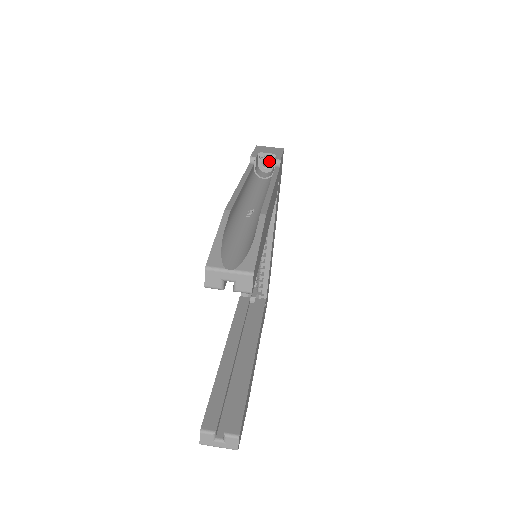
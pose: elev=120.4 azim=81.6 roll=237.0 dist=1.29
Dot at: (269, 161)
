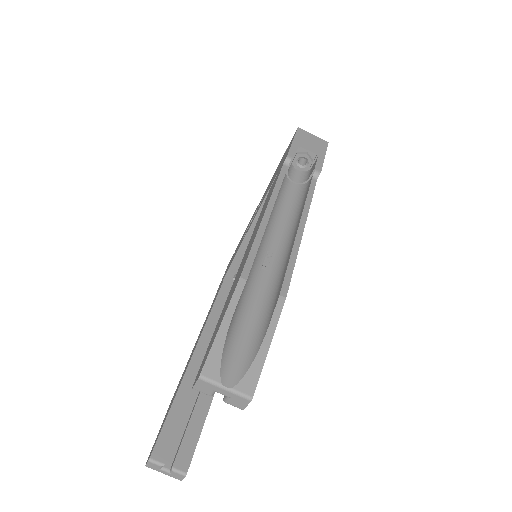
Dot at: (307, 160)
